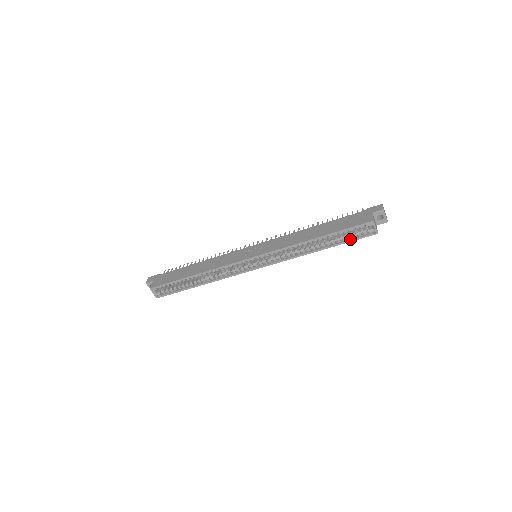
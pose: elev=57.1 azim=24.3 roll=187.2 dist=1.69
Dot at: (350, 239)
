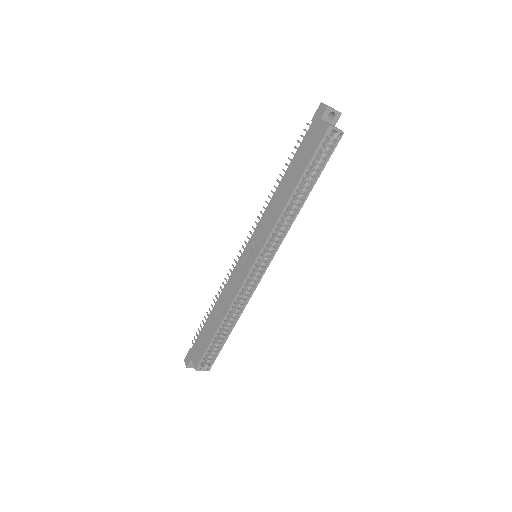
Dot at: (324, 162)
